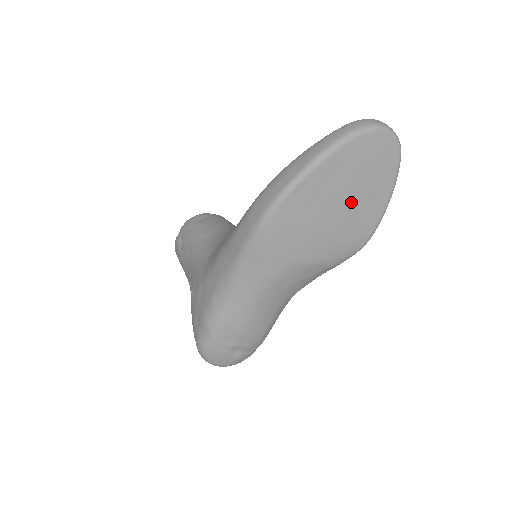
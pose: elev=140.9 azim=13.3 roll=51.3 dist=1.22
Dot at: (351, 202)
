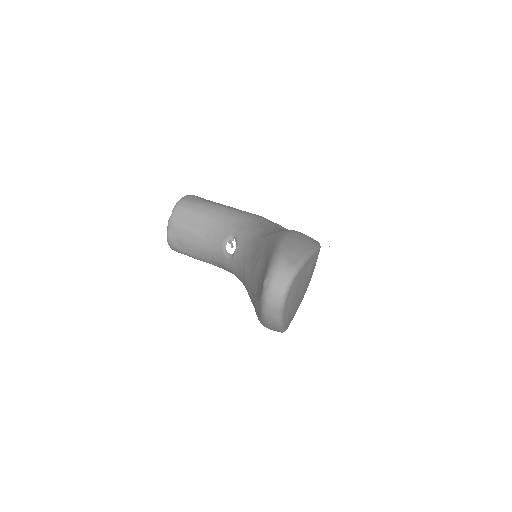
Dot at: (305, 286)
